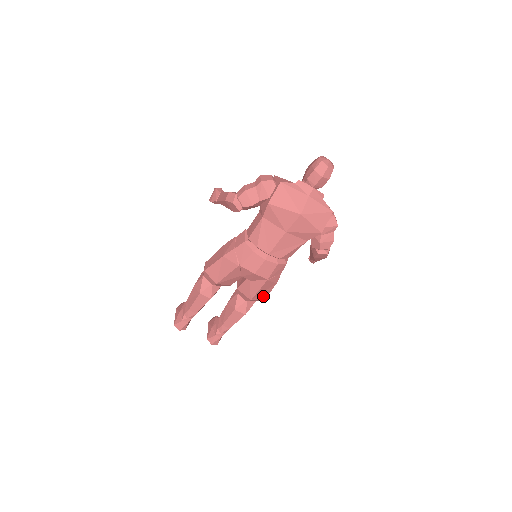
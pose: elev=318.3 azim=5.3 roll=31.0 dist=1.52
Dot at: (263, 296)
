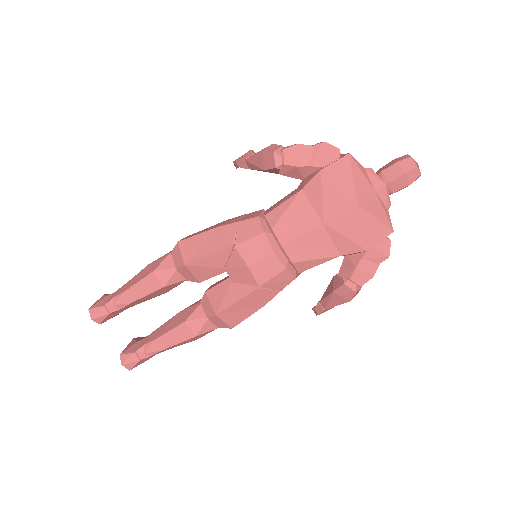
Dot at: (235, 319)
